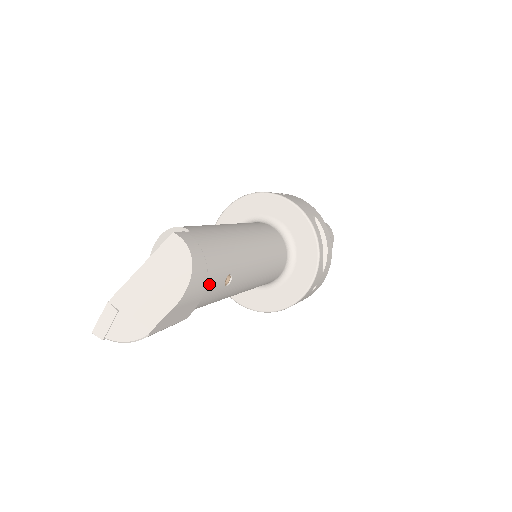
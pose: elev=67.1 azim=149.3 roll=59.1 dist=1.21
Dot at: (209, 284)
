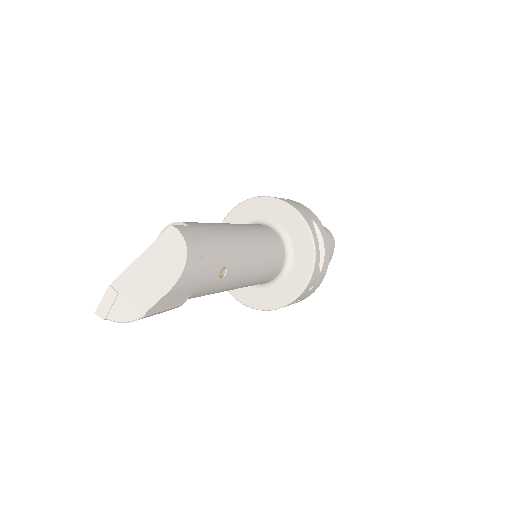
Dot at: (203, 274)
